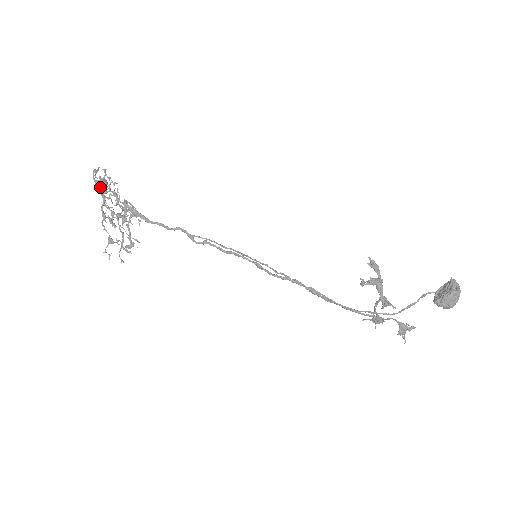
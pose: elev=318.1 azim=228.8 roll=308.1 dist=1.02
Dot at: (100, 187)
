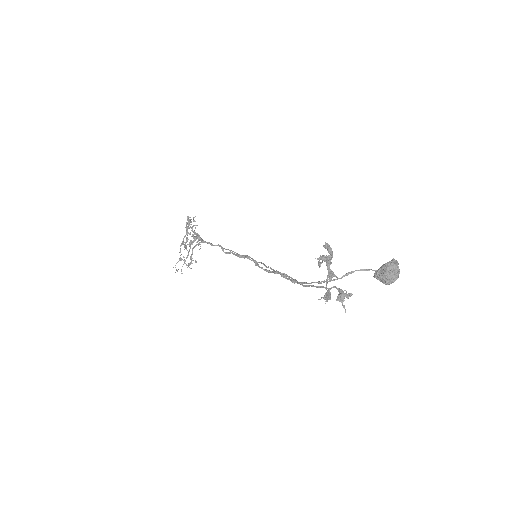
Dot at: (187, 226)
